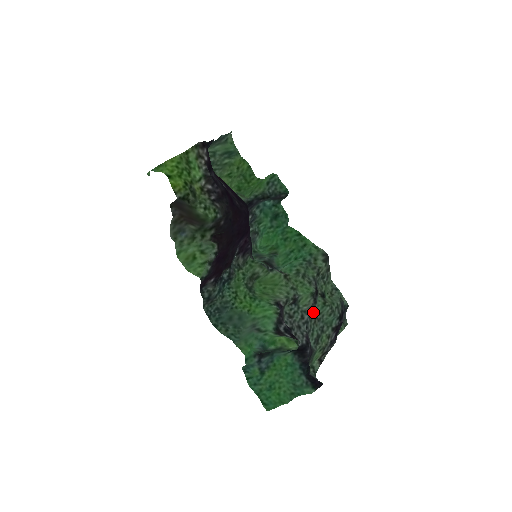
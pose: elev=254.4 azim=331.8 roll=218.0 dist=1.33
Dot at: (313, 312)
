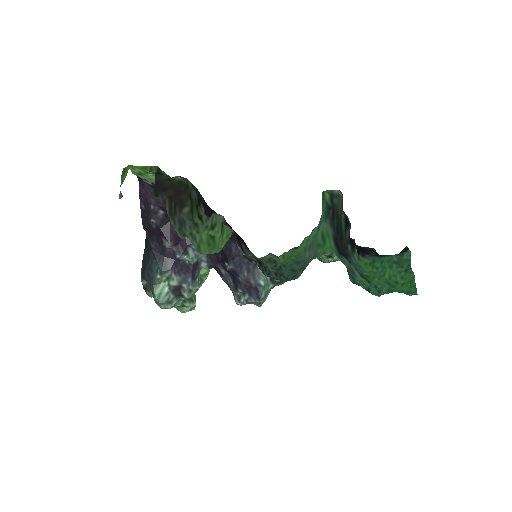
Dot at: occluded
